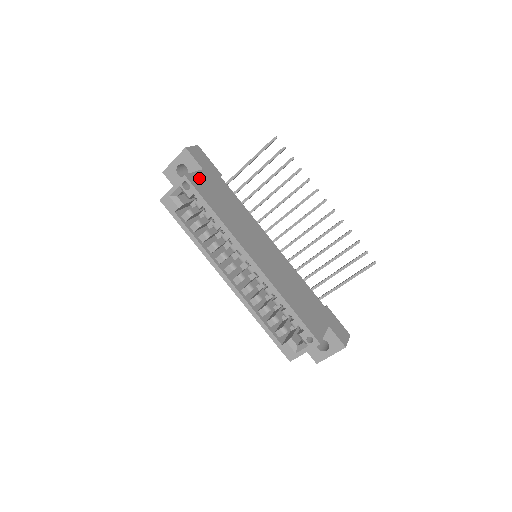
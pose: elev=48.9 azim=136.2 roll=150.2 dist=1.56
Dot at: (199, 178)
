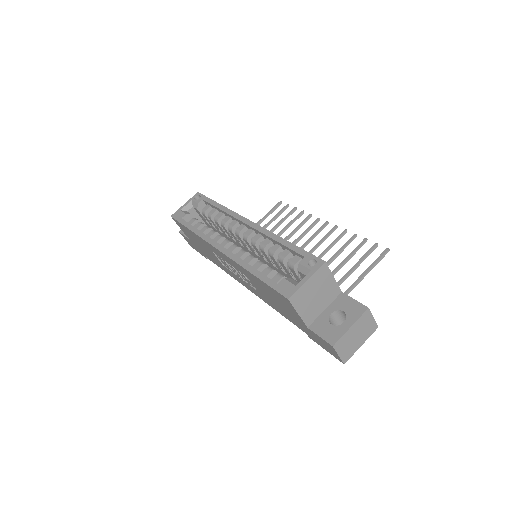
Dot at: occluded
